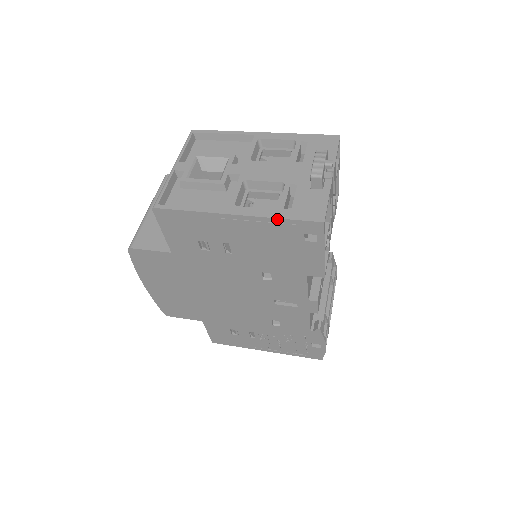
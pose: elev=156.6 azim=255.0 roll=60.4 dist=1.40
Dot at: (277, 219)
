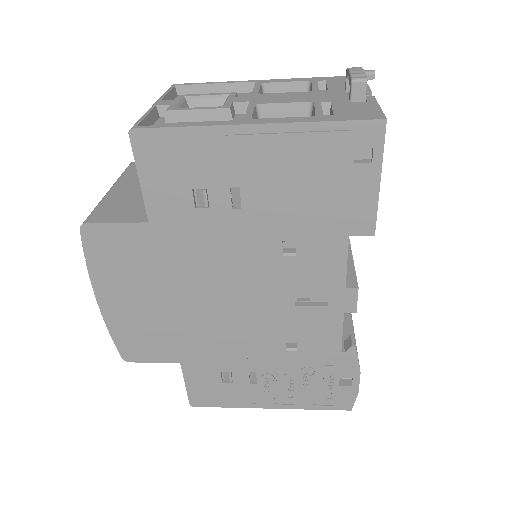
Dot at: (318, 123)
